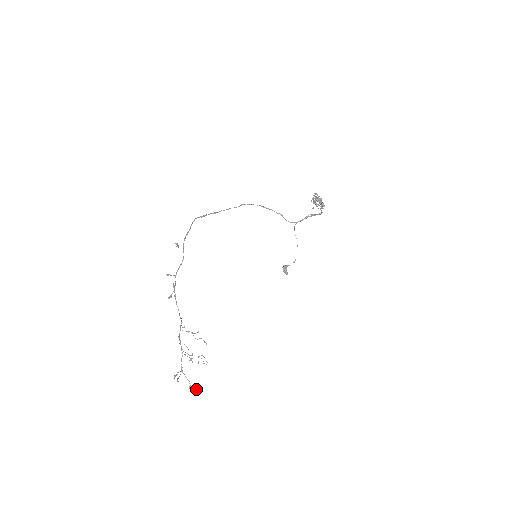
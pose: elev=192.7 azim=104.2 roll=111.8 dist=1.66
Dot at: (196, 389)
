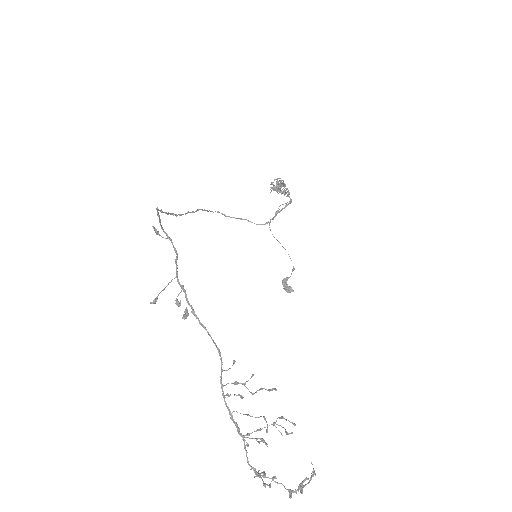
Dot at: (312, 476)
